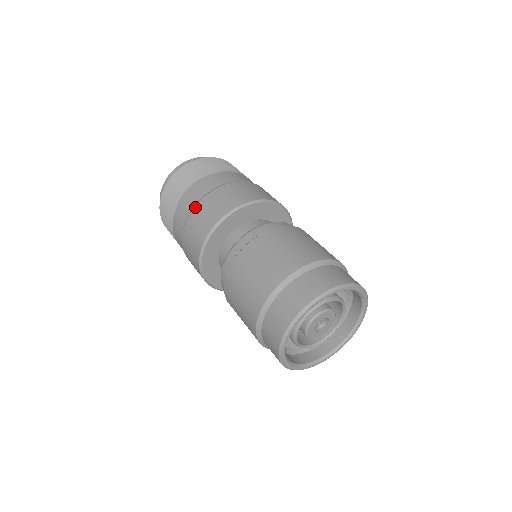
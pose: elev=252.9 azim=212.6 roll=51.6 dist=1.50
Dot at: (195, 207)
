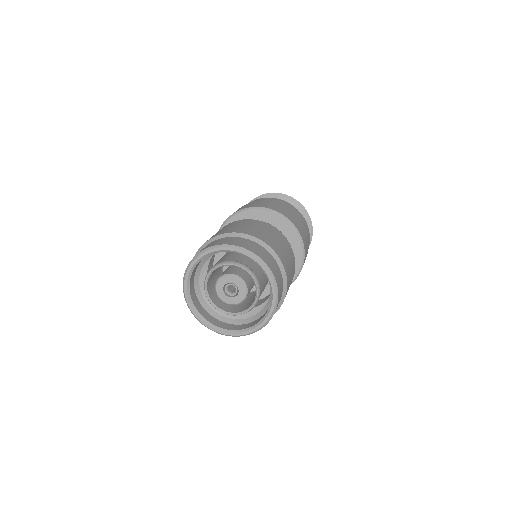
Dot at: occluded
